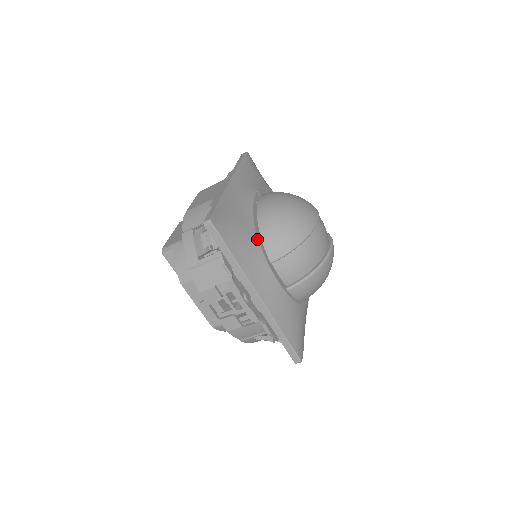
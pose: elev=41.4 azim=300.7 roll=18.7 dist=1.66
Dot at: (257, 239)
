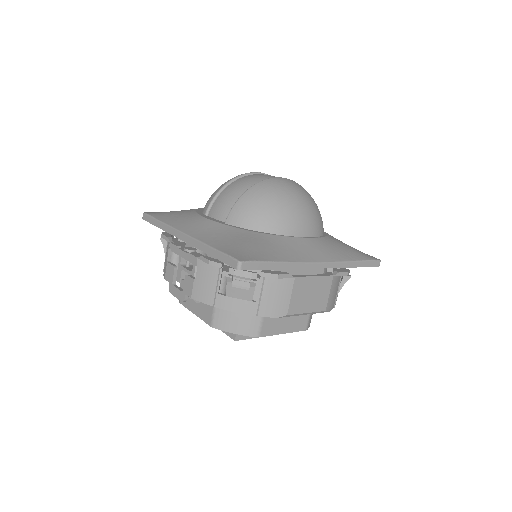
Dot at: (194, 210)
